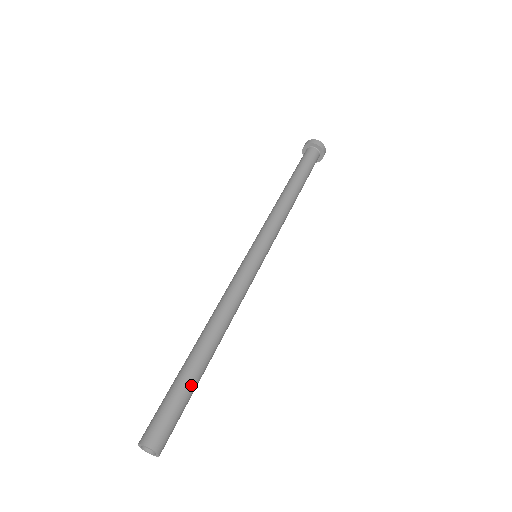
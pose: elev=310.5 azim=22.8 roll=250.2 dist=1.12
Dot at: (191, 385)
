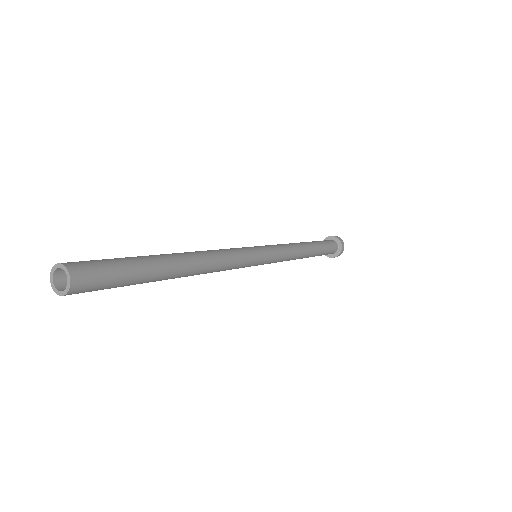
Dot at: (144, 264)
